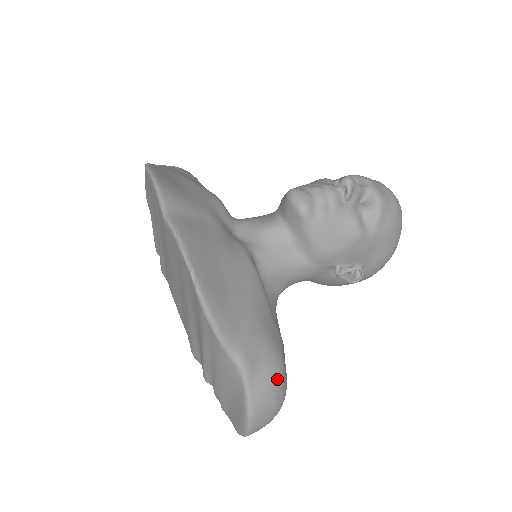
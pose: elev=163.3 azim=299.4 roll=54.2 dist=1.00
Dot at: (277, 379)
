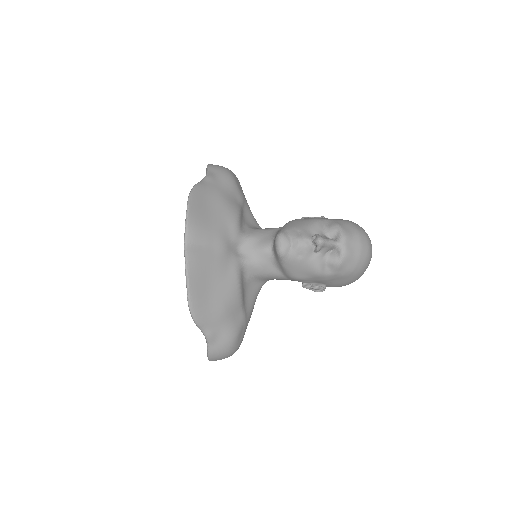
Dot at: (229, 345)
